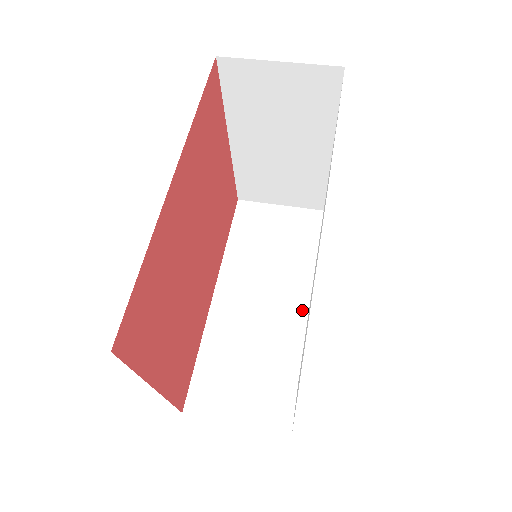
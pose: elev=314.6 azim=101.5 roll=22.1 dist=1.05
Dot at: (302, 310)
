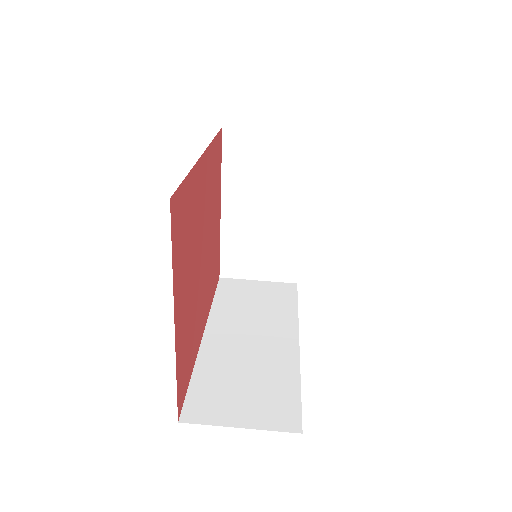
Dot at: (292, 342)
